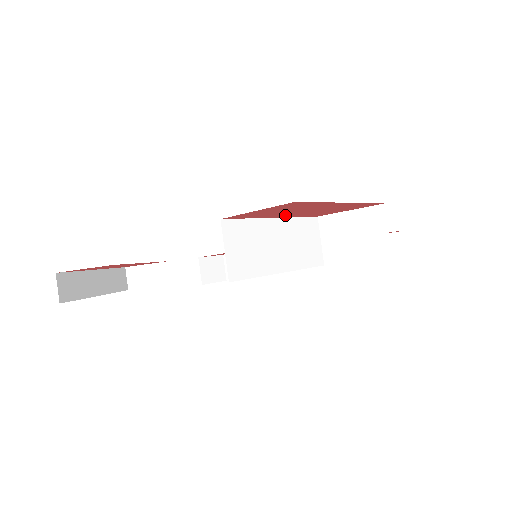
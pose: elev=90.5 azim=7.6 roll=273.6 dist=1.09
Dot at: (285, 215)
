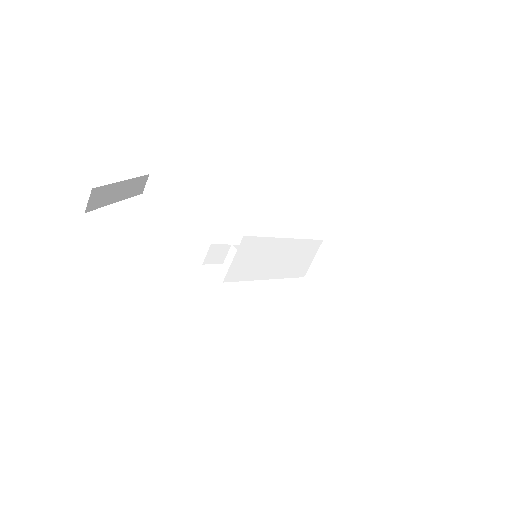
Dot at: occluded
